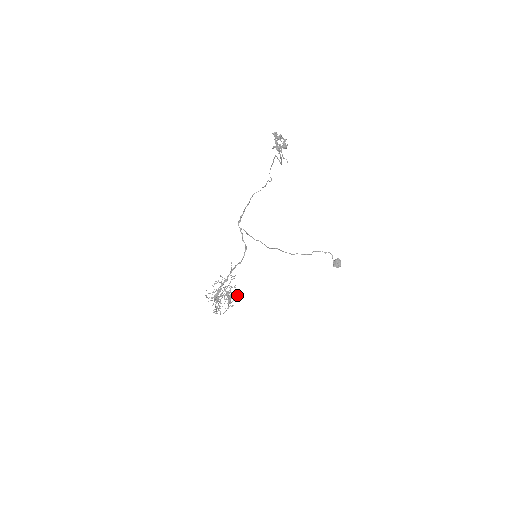
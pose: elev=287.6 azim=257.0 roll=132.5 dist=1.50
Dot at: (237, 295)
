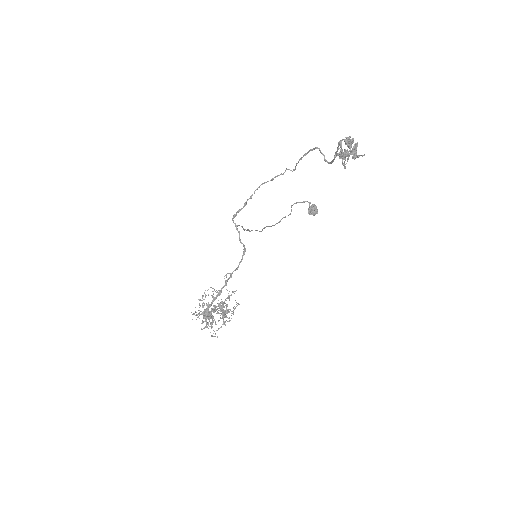
Dot at: (235, 308)
